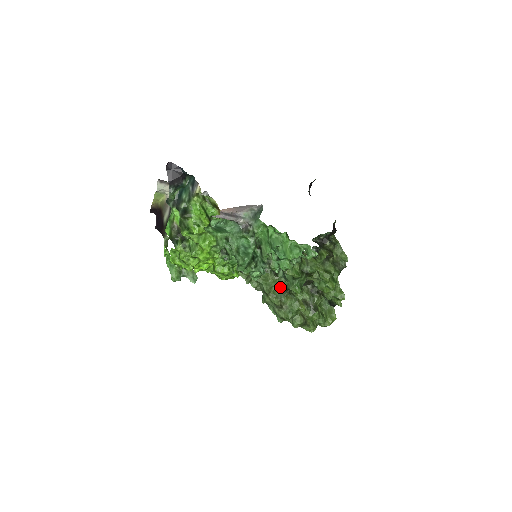
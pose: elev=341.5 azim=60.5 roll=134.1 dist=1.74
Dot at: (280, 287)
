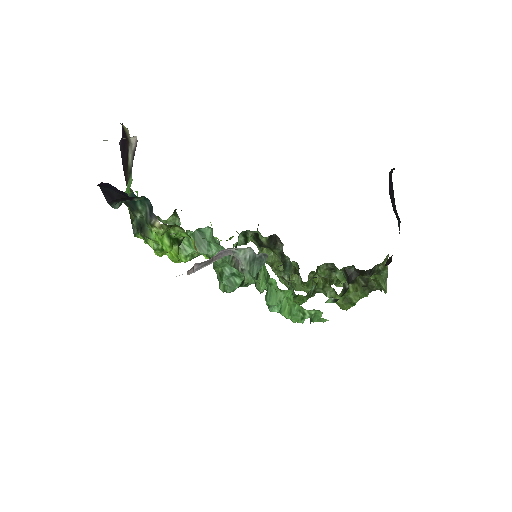
Dot at: occluded
